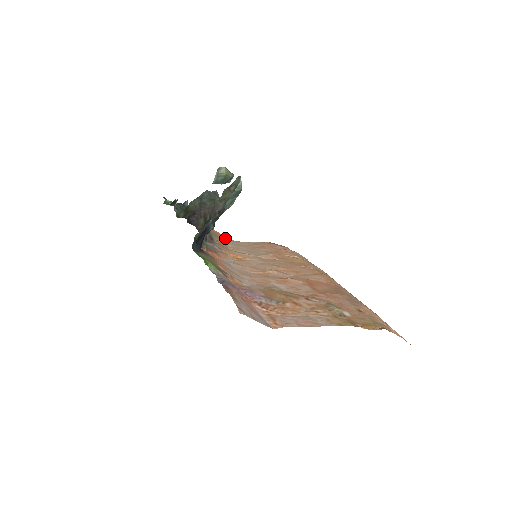
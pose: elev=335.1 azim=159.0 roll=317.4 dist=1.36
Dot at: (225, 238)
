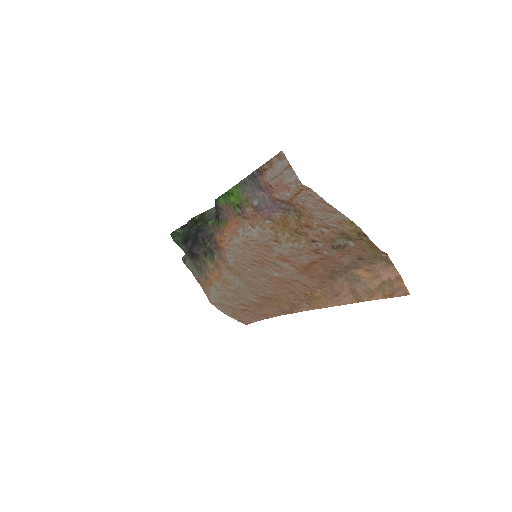
Dot at: (210, 295)
